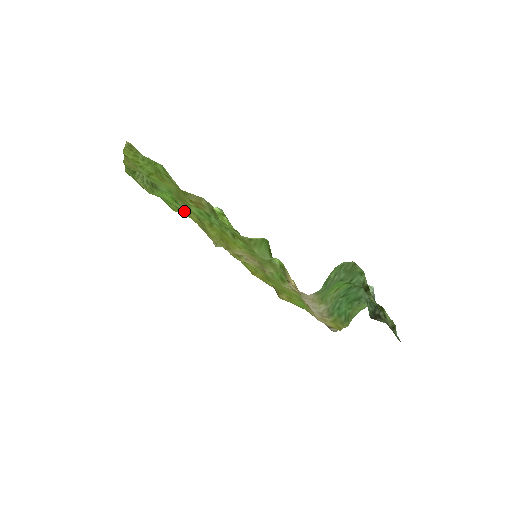
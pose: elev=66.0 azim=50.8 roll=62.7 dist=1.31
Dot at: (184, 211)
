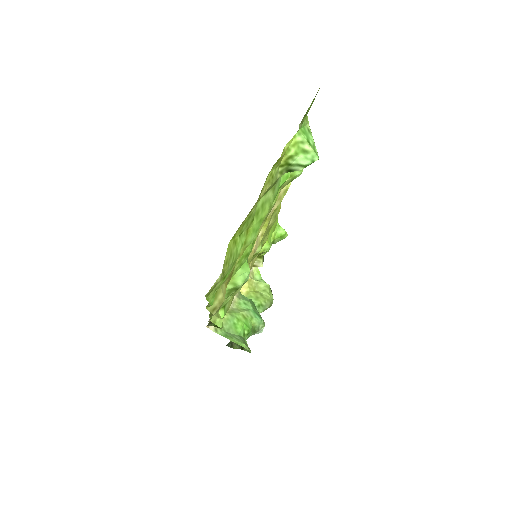
Dot at: occluded
